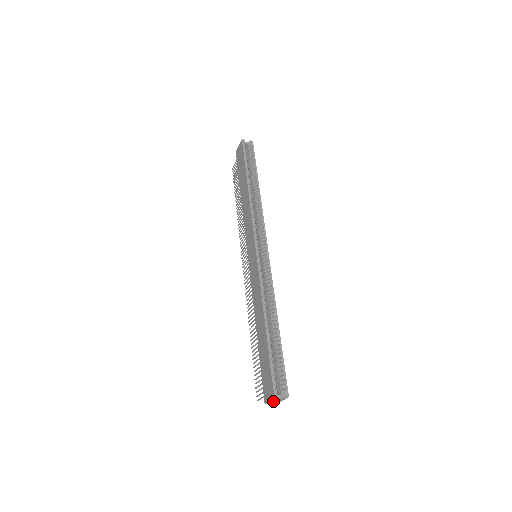
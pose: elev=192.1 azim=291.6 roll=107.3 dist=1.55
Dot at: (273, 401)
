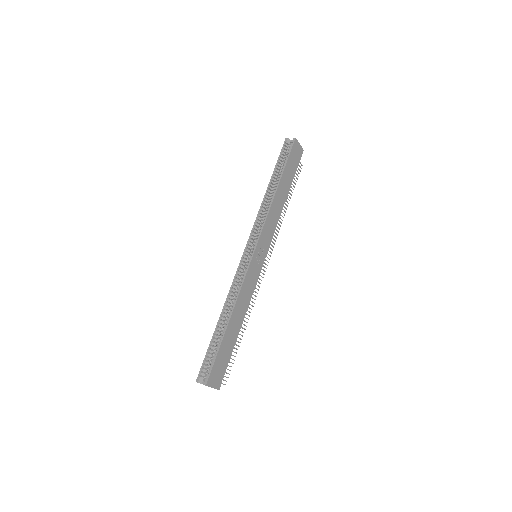
Dot at: occluded
